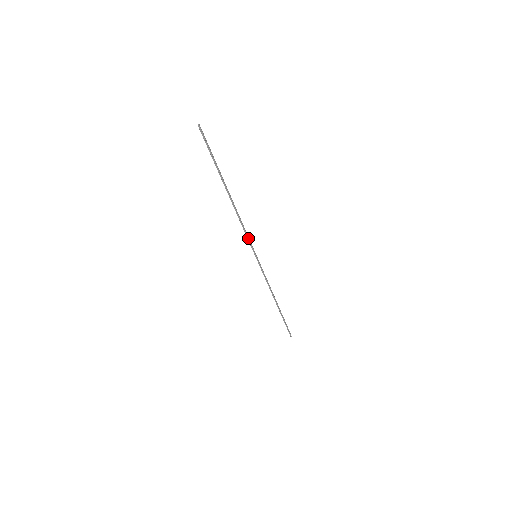
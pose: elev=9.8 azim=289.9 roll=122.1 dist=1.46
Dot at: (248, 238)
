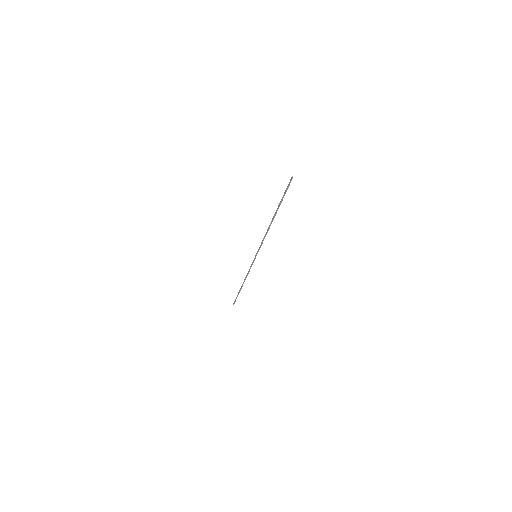
Dot at: (261, 245)
